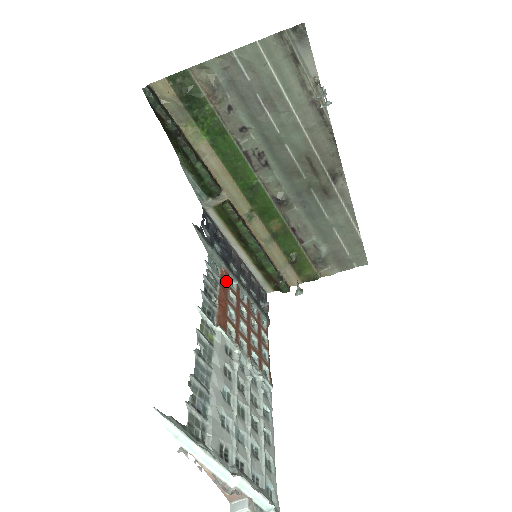
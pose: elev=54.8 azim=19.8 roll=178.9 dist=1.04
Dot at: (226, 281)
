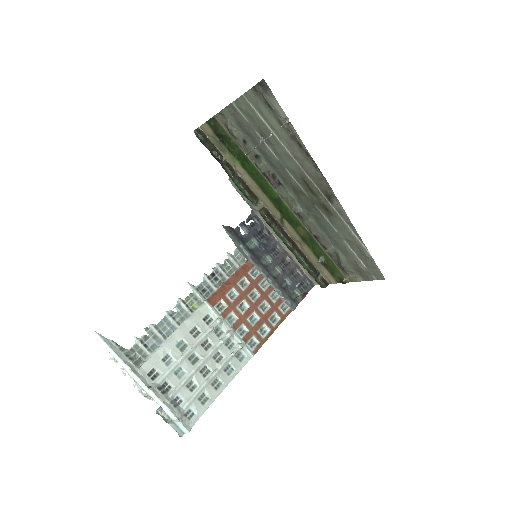
Dot at: (245, 270)
